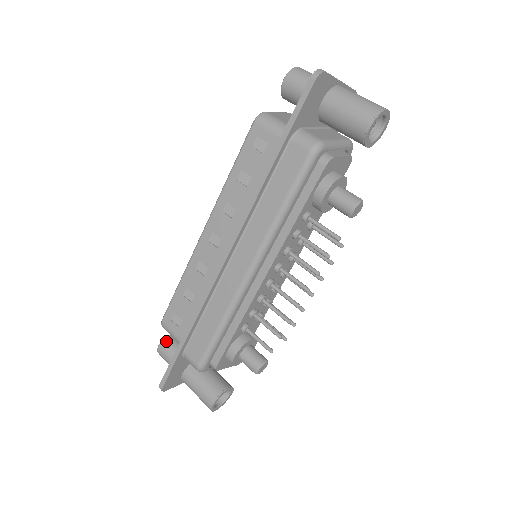
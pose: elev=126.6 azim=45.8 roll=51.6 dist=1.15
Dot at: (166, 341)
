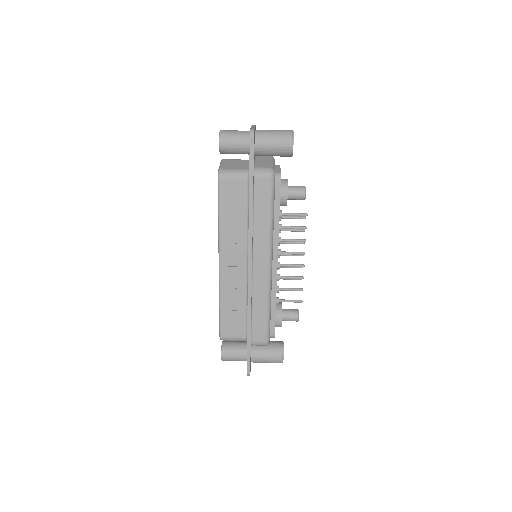
Dot at: (224, 349)
